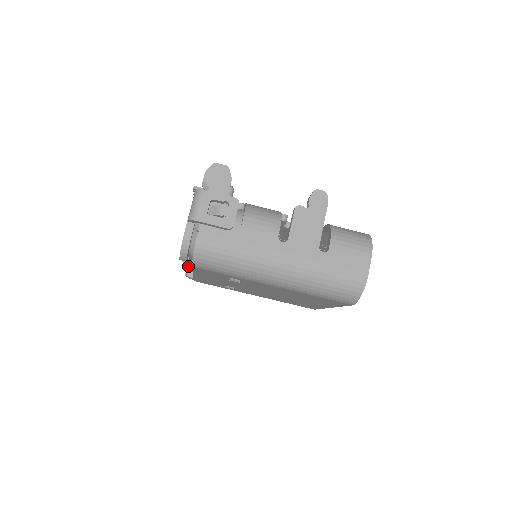
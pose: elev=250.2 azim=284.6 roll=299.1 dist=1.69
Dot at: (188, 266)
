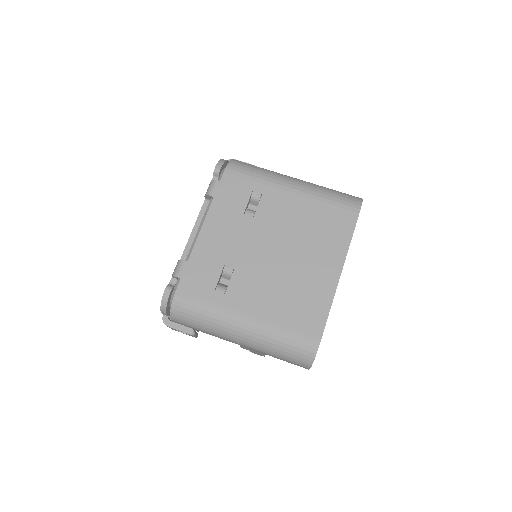
Dot at: (216, 181)
